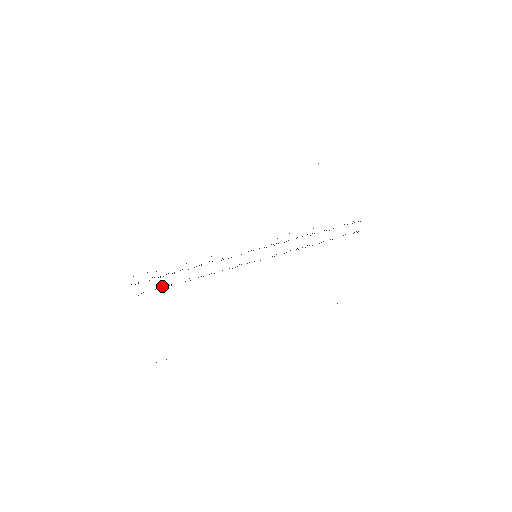
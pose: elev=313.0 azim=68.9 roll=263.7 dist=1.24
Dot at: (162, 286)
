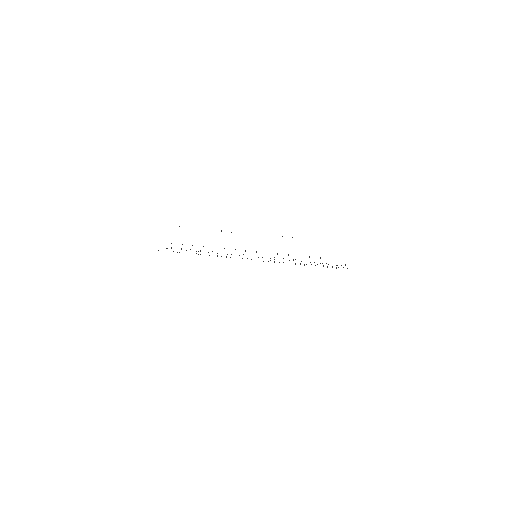
Dot at: (181, 248)
